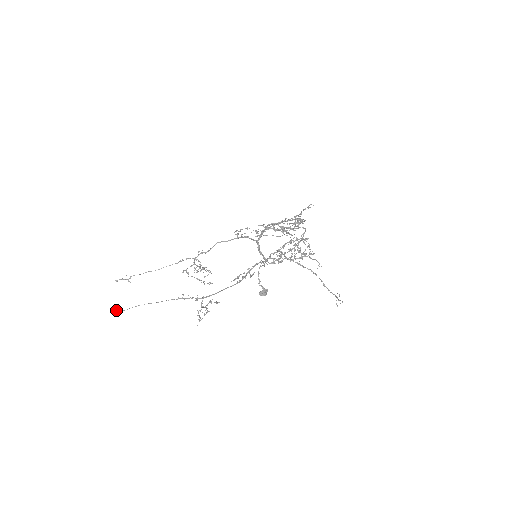
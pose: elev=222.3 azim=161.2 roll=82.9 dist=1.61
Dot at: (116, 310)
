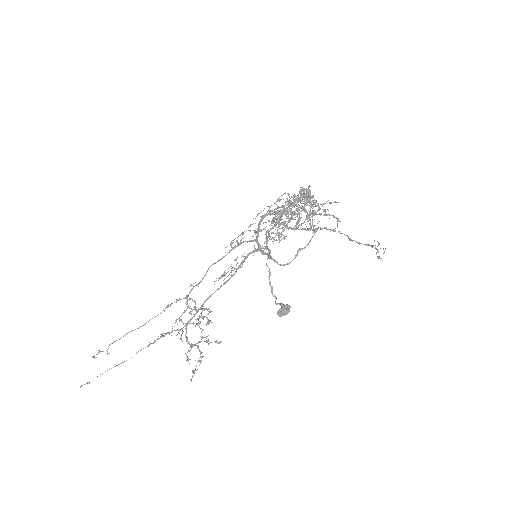
Dot at: occluded
